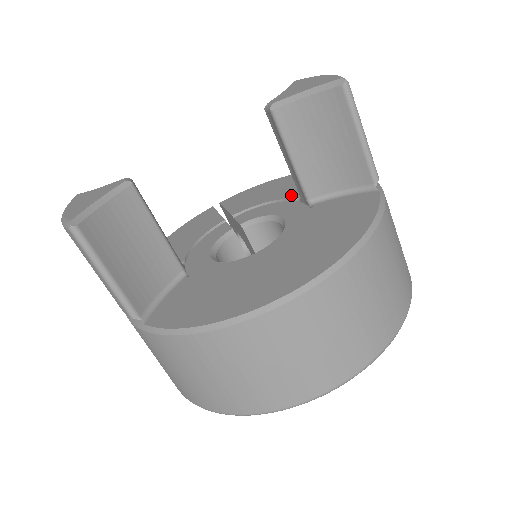
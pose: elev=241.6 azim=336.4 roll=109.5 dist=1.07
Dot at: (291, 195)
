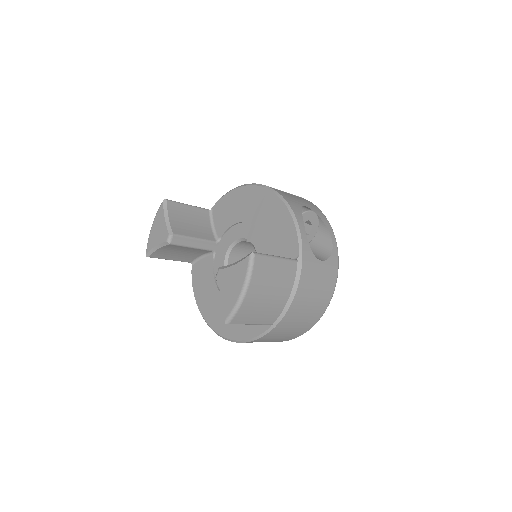
Dot at: occluded
